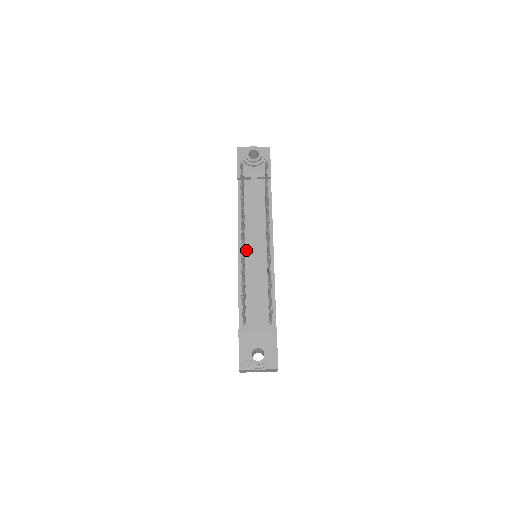
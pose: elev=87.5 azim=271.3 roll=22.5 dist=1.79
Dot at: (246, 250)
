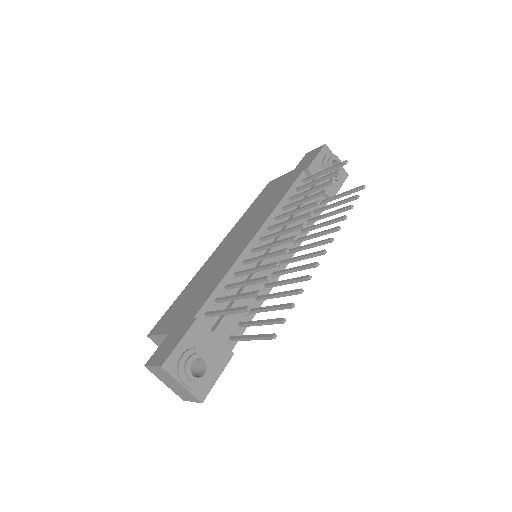
Dot at: (263, 242)
